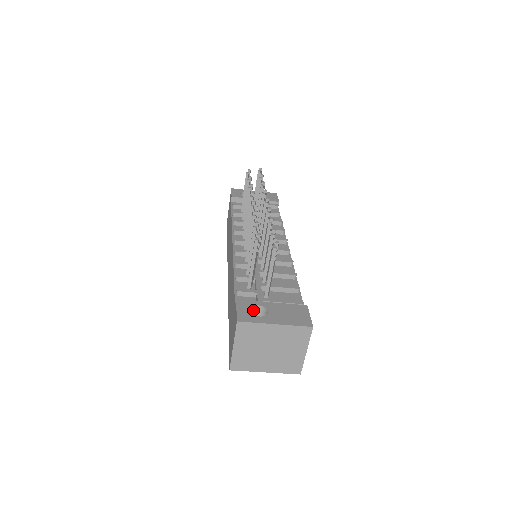
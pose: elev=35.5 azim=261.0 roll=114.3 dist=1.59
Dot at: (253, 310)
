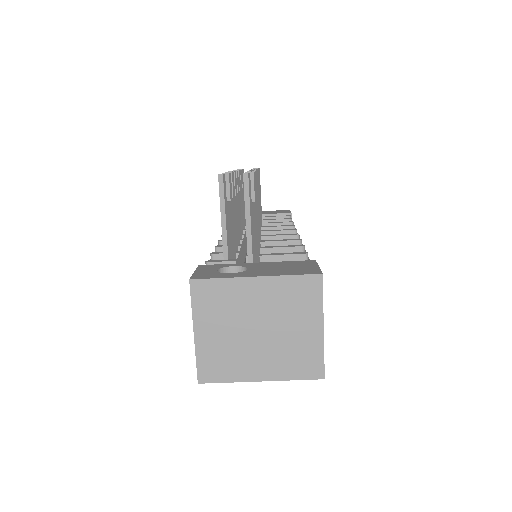
Dot at: occluded
